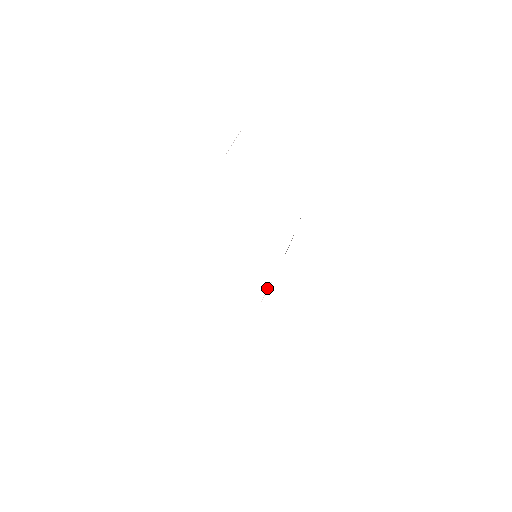
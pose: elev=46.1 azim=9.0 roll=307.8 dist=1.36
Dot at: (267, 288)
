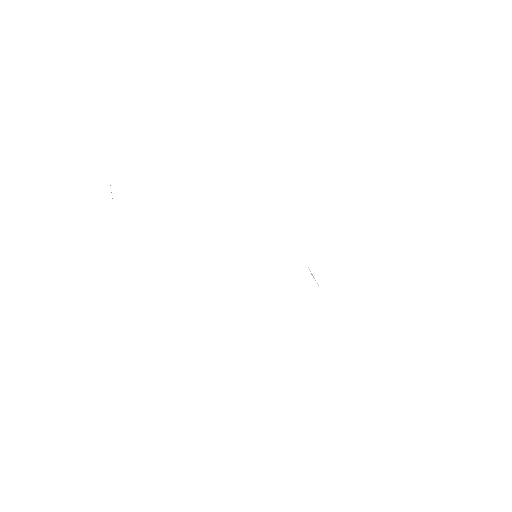
Dot at: occluded
